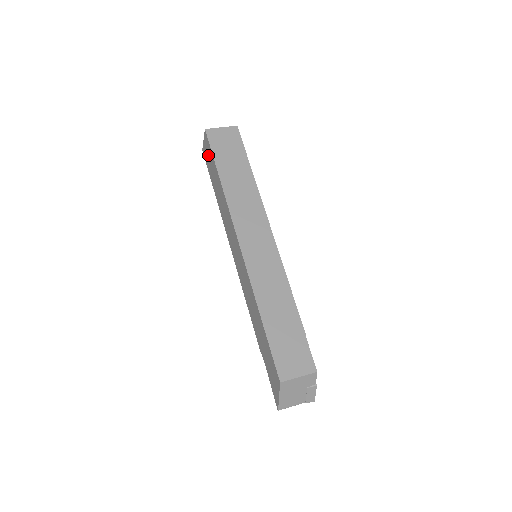
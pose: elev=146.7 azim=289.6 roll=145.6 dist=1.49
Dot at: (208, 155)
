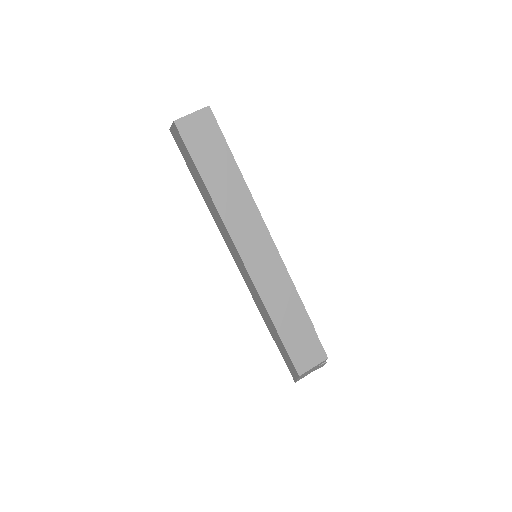
Dot at: (182, 147)
